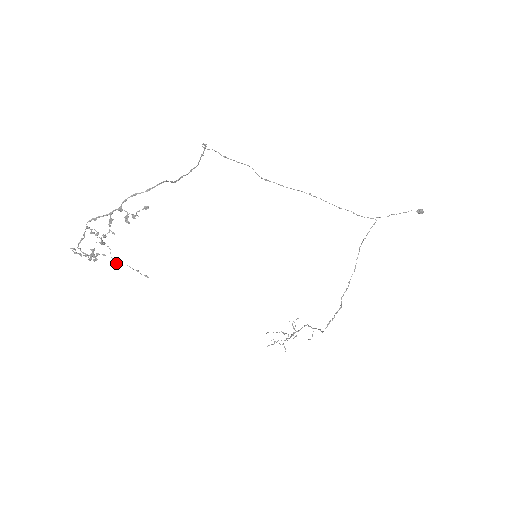
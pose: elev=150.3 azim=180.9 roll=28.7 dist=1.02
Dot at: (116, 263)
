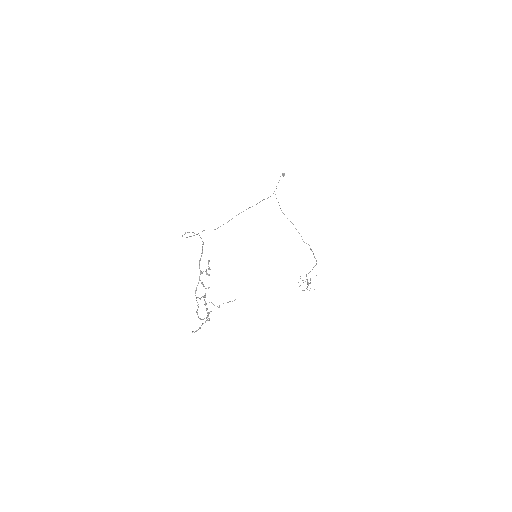
Dot at: (219, 307)
